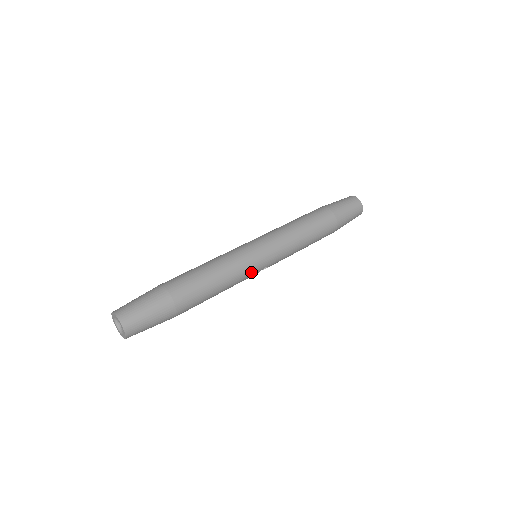
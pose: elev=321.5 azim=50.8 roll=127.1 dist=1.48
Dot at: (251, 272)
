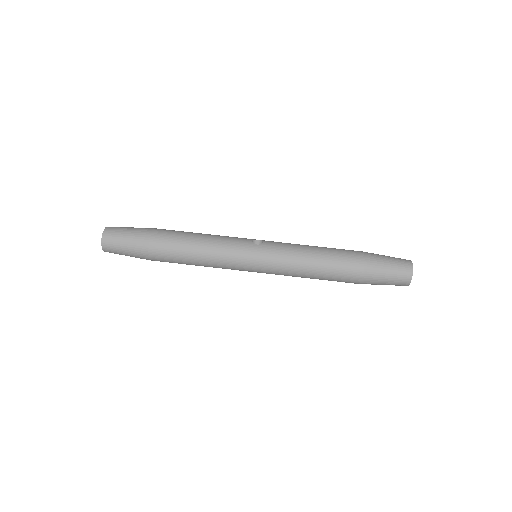
Dot at: (235, 269)
